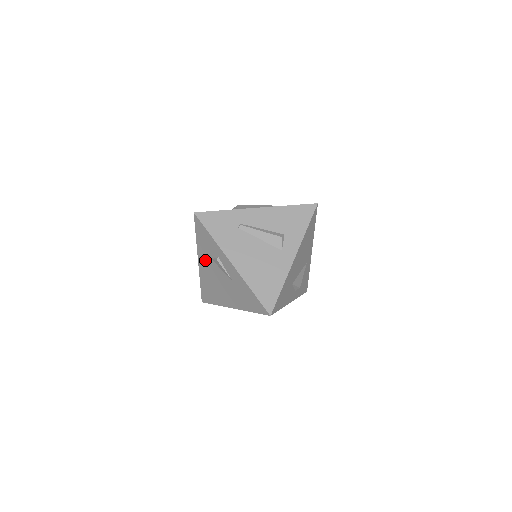
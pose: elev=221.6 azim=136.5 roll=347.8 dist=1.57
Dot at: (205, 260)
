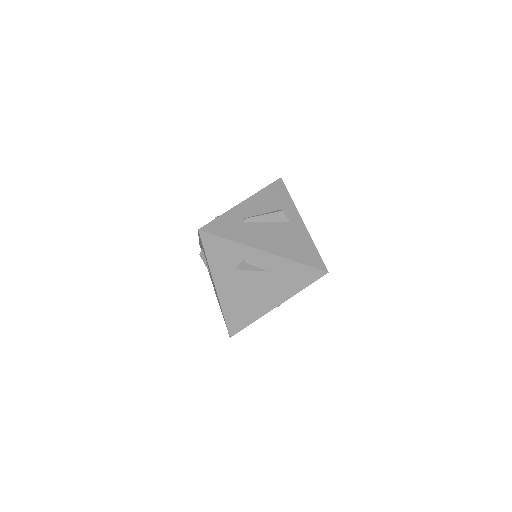
Dot at: (226, 278)
